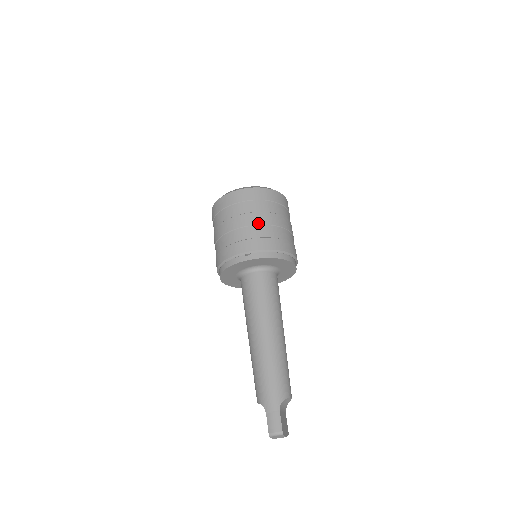
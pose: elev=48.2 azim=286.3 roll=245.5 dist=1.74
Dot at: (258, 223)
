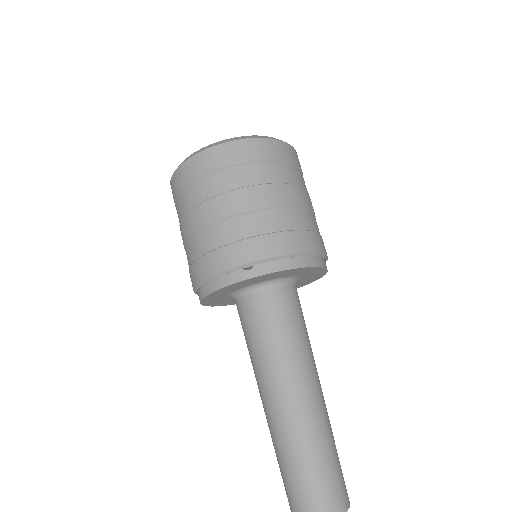
Dot at: (260, 206)
